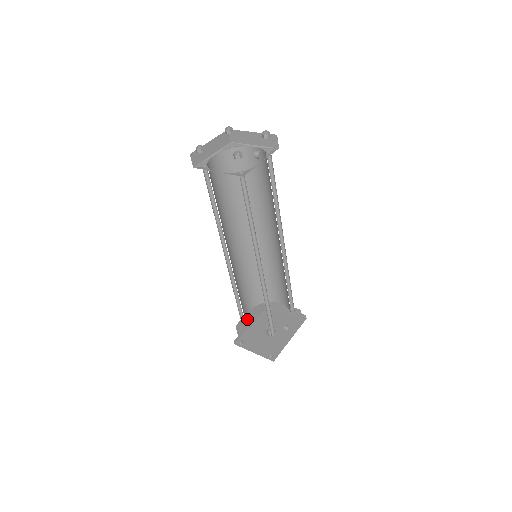
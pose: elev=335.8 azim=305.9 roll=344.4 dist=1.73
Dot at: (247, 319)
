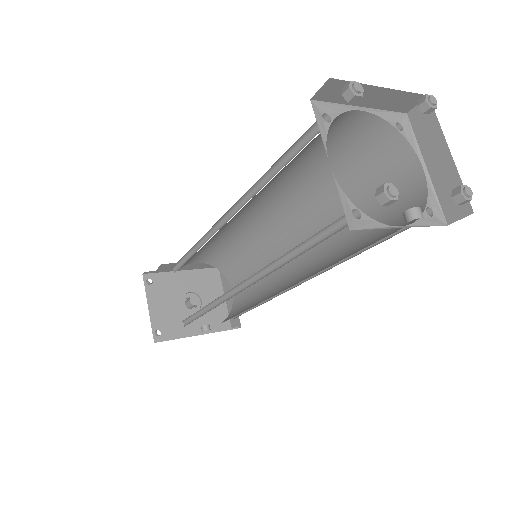
Dot at: occluded
